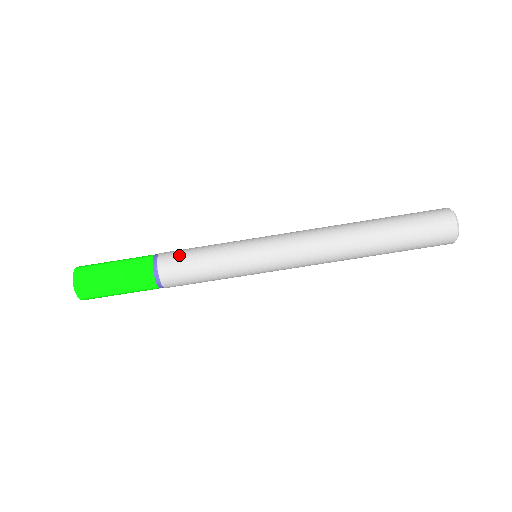
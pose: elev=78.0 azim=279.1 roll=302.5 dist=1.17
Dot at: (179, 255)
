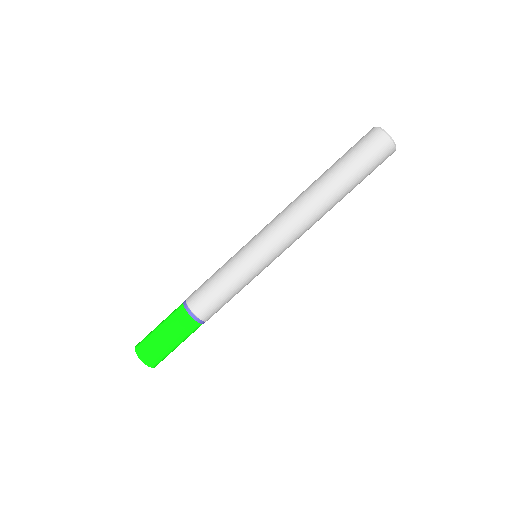
Dot at: (206, 300)
